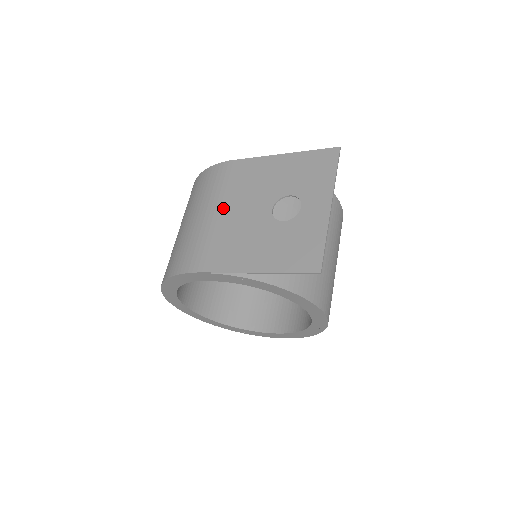
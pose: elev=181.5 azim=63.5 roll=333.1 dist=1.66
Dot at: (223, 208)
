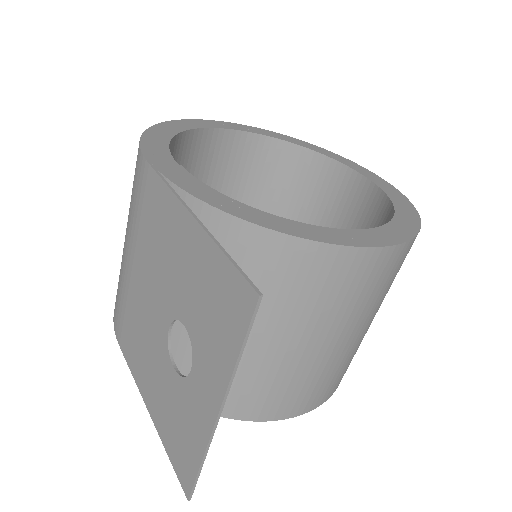
Dot at: (135, 263)
